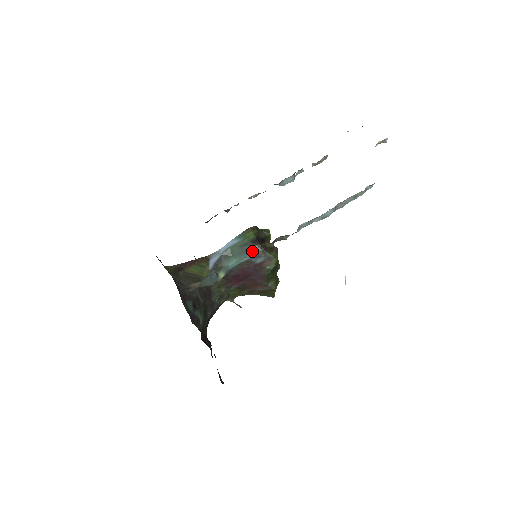
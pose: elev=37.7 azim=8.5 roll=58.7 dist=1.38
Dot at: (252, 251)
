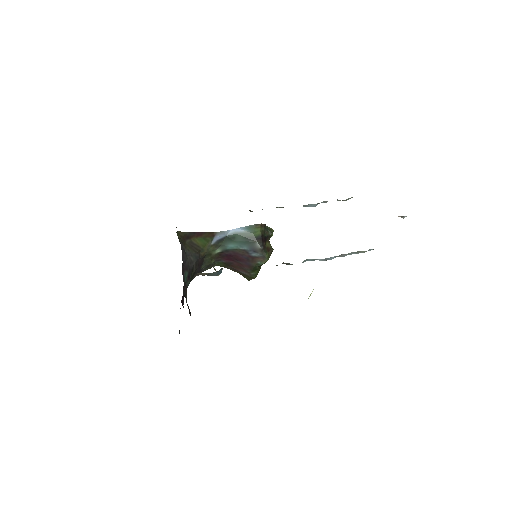
Dot at: (253, 245)
